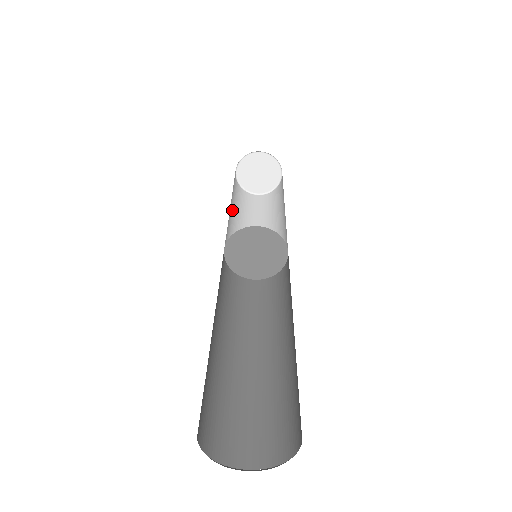
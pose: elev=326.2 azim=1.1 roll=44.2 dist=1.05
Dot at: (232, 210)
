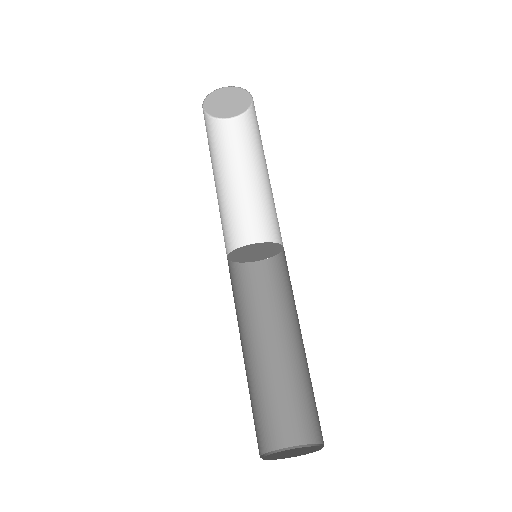
Dot at: (213, 172)
